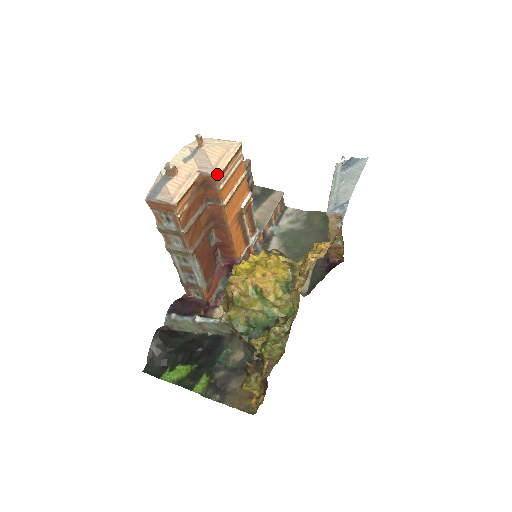
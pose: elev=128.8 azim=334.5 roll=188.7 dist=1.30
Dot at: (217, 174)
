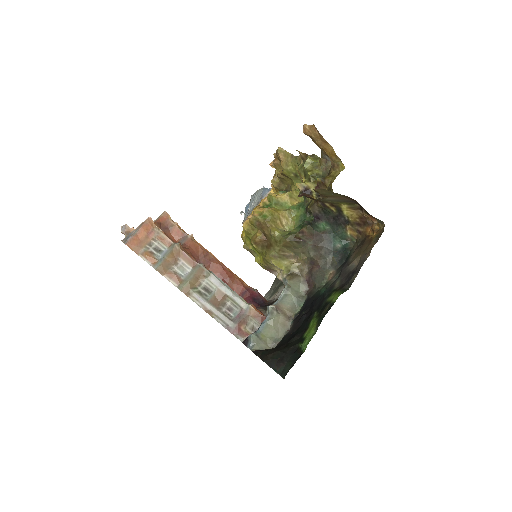
Dot at: (163, 212)
